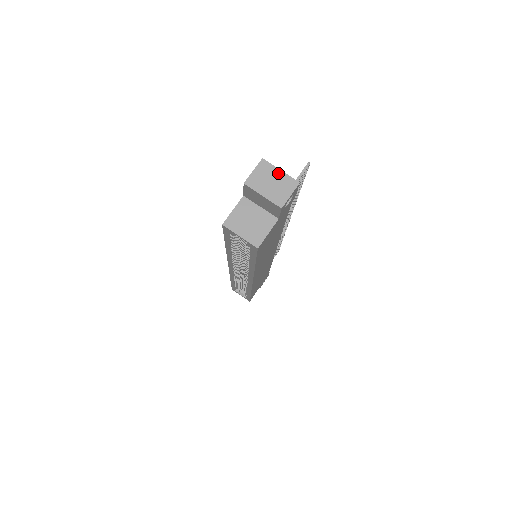
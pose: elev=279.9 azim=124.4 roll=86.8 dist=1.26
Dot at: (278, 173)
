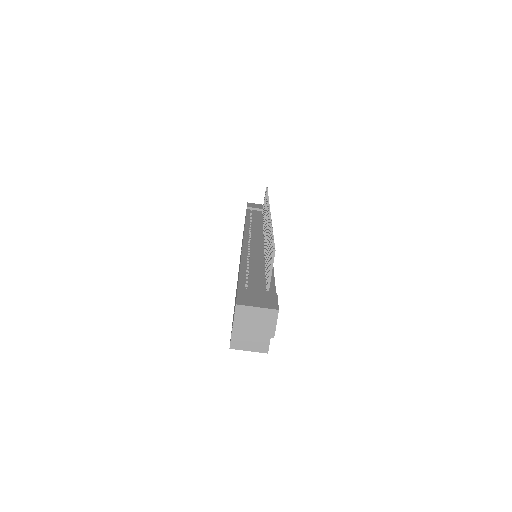
Dot at: (256, 311)
